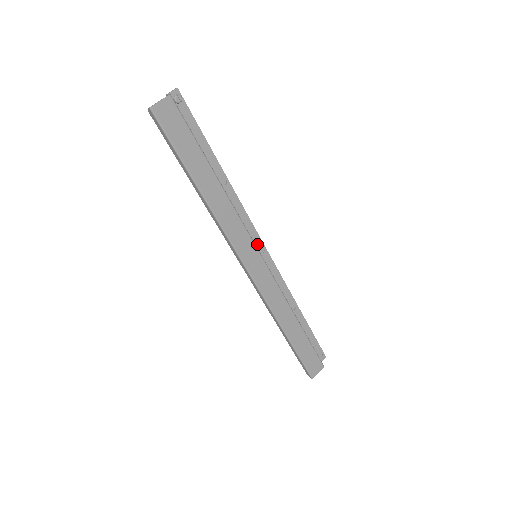
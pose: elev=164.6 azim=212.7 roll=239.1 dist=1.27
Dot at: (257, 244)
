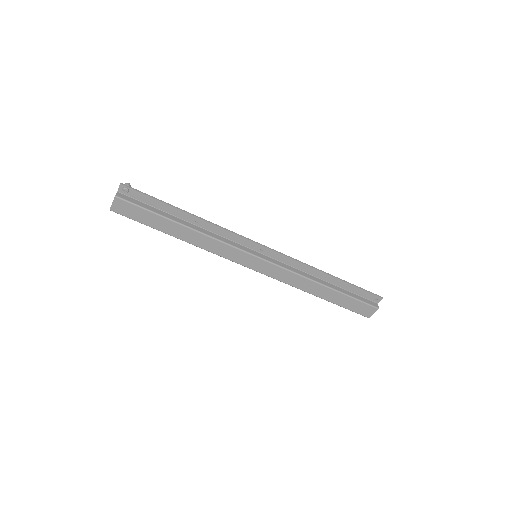
Dot at: (254, 247)
